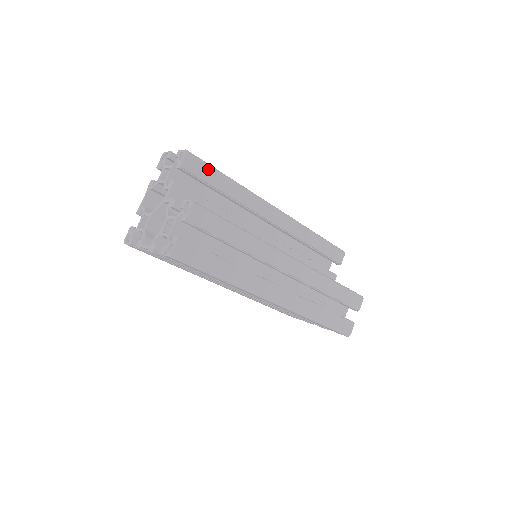
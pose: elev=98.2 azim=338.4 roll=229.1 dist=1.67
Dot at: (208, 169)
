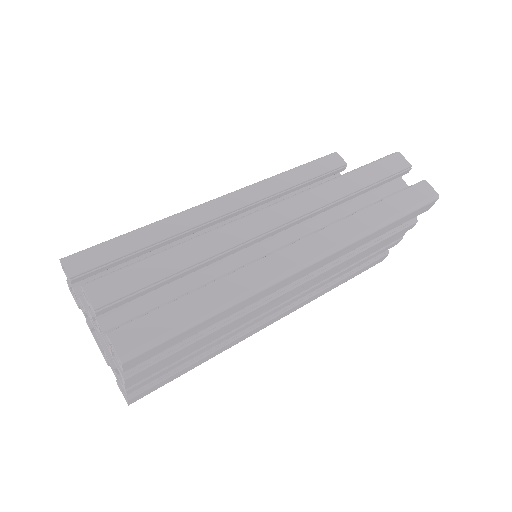
Dot at: (101, 248)
